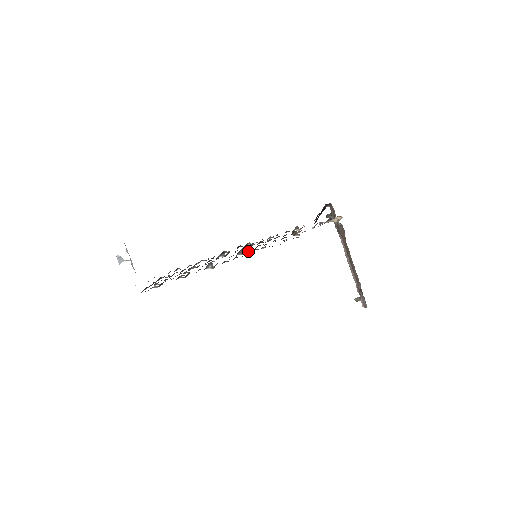
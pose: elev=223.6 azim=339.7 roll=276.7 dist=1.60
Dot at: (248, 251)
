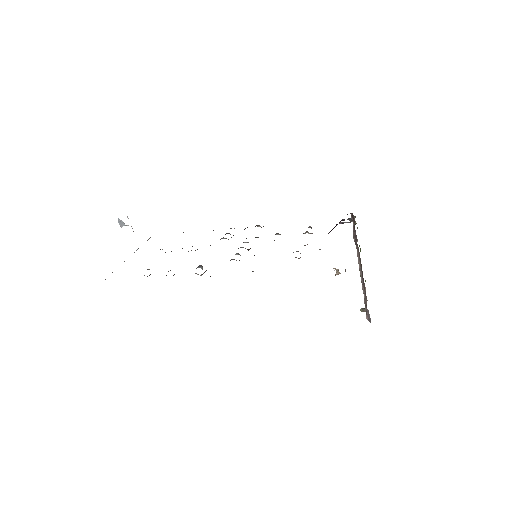
Dot at: (248, 250)
